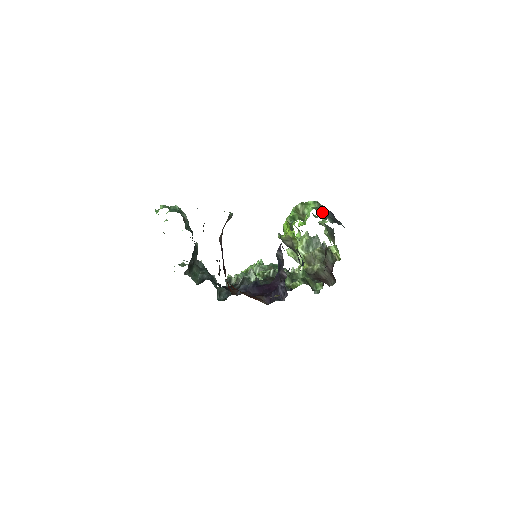
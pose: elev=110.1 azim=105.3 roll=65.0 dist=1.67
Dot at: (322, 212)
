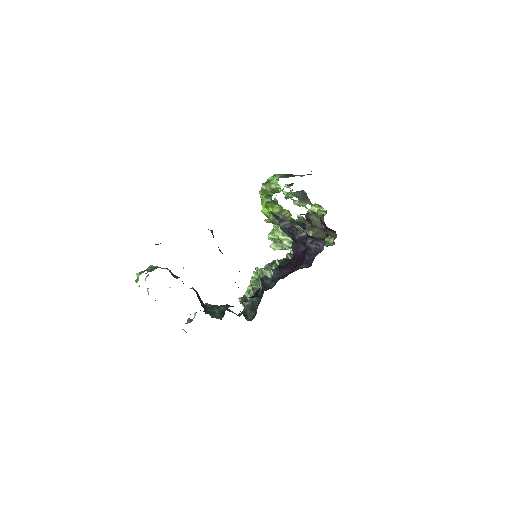
Dot at: (288, 176)
